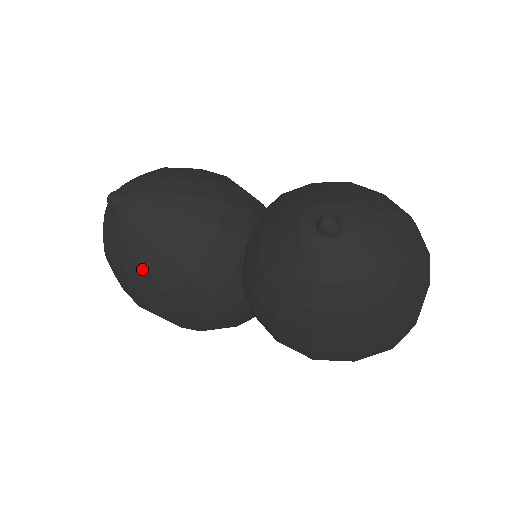
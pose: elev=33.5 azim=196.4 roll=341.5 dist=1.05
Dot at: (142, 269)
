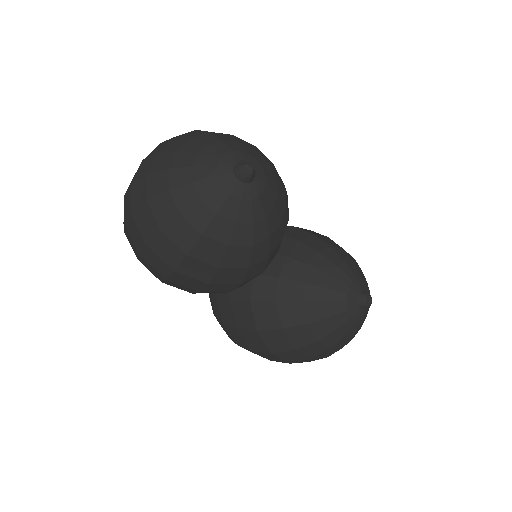
Dot at: (223, 243)
